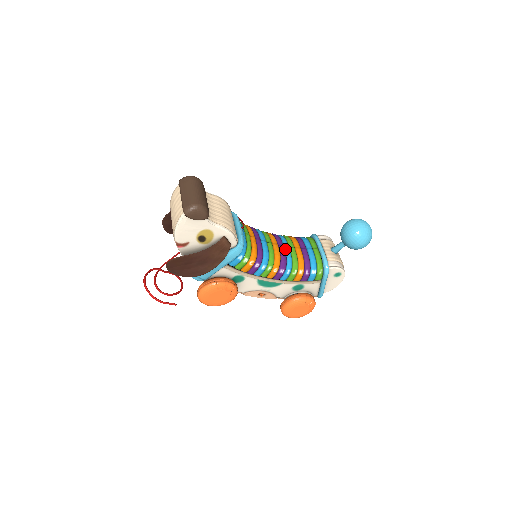
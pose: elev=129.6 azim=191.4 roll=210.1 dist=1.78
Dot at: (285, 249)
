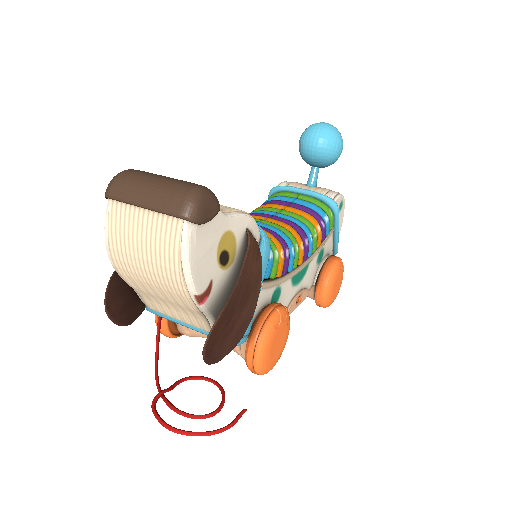
Dot at: (280, 217)
